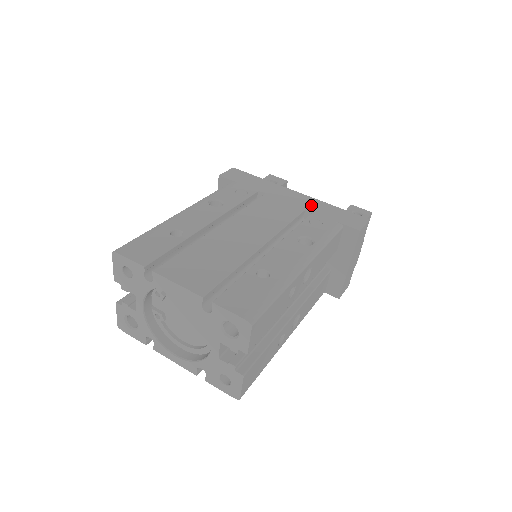
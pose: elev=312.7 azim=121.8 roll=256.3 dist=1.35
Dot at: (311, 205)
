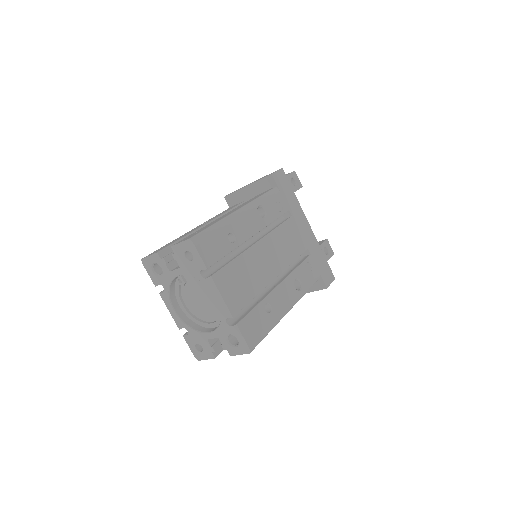
Dot at: (312, 246)
